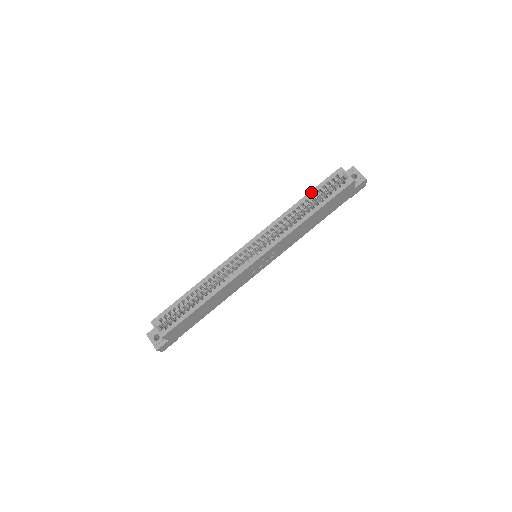
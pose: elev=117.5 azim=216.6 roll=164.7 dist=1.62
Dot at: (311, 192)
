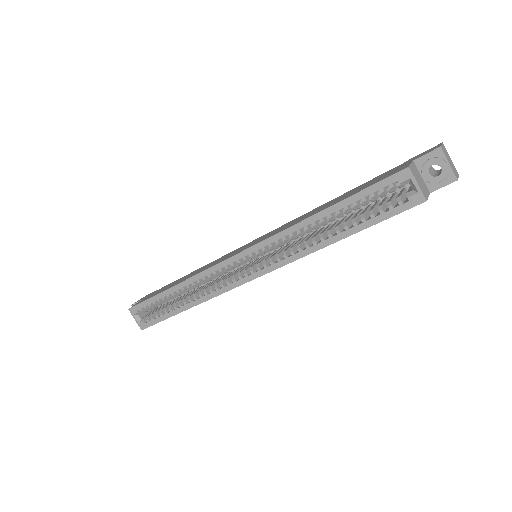
Dot at: (344, 201)
